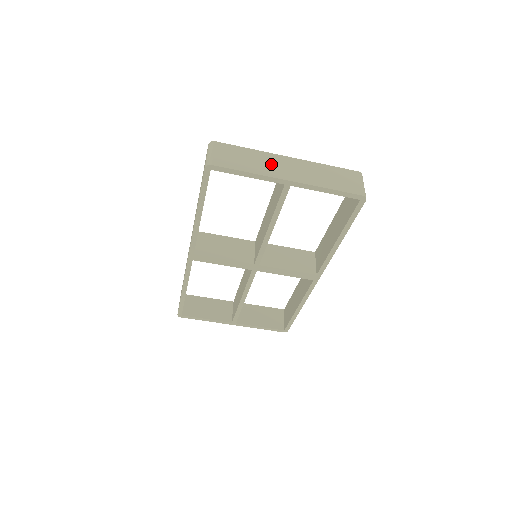
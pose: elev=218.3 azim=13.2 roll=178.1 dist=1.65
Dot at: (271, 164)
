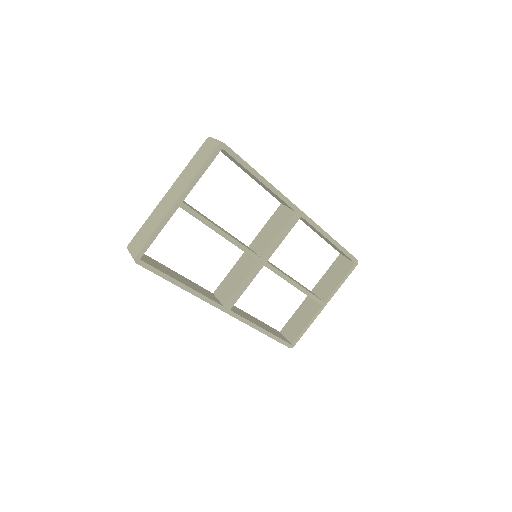
Dot at: (161, 210)
